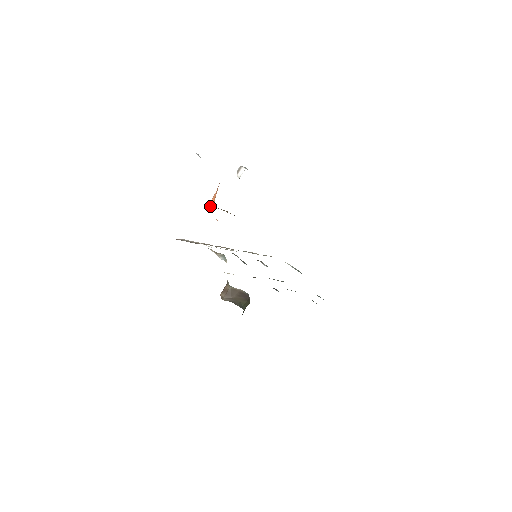
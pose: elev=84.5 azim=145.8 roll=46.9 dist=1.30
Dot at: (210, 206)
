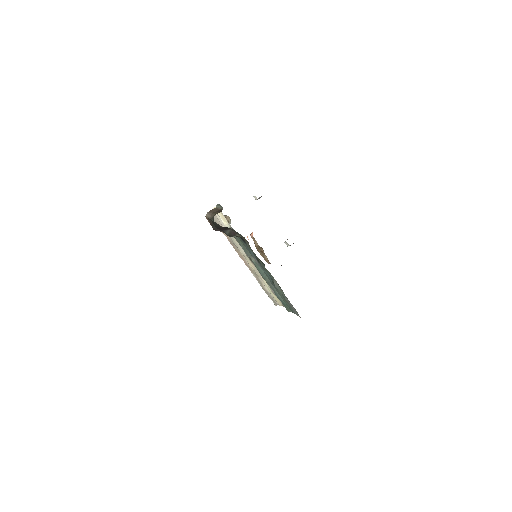
Dot at: (250, 235)
